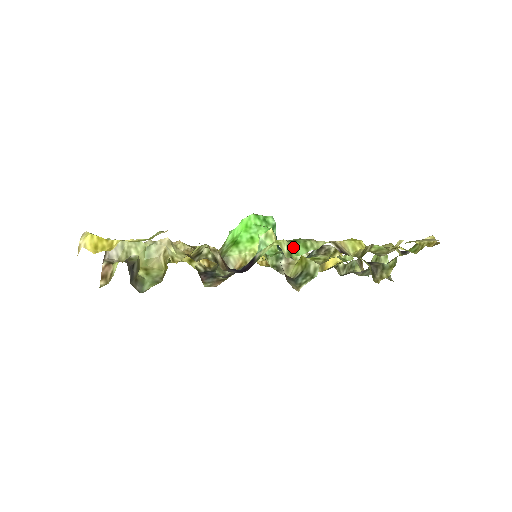
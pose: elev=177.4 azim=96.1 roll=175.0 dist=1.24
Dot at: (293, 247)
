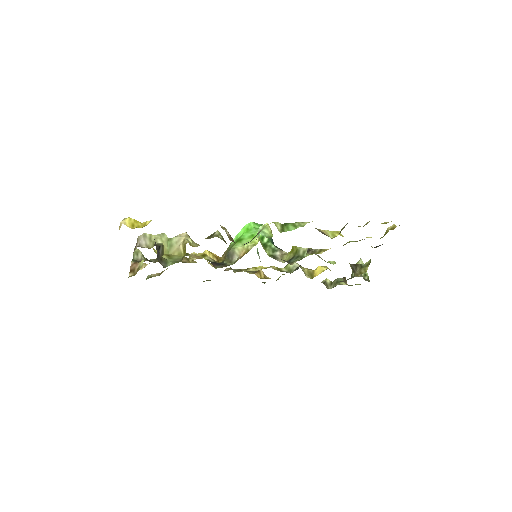
Dot at: (285, 226)
